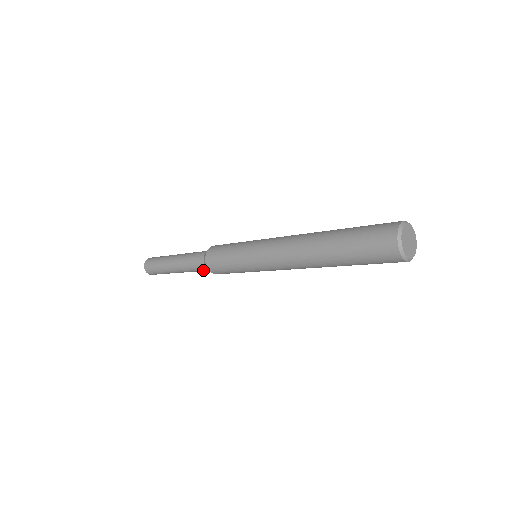
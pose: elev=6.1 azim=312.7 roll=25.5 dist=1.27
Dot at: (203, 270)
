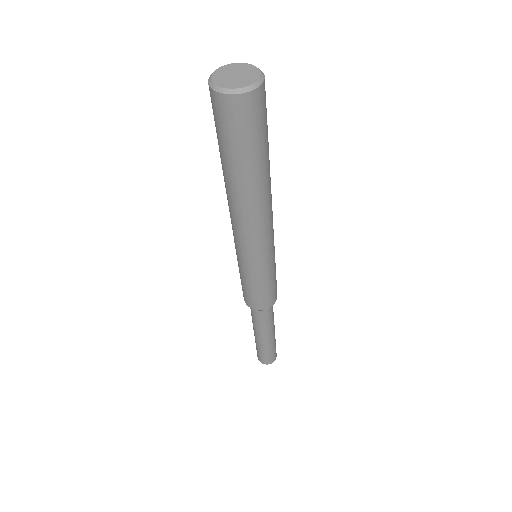
Dot at: (267, 315)
